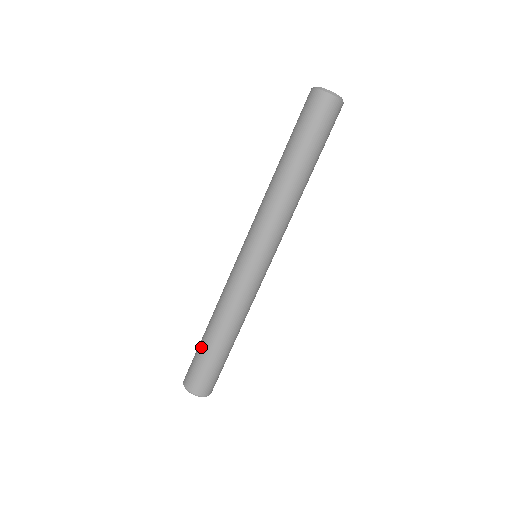
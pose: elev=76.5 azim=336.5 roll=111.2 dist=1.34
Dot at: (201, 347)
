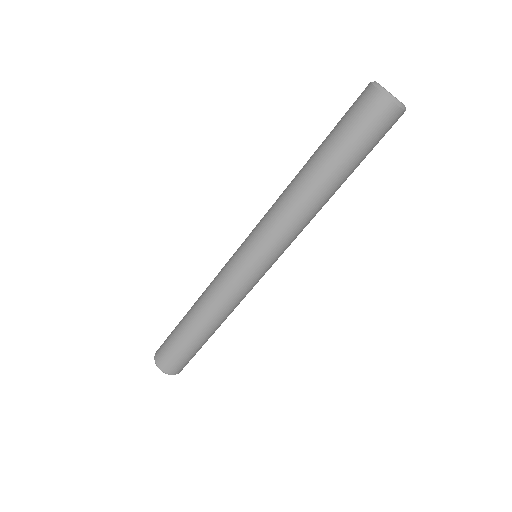
Dot at: (178, 330)
